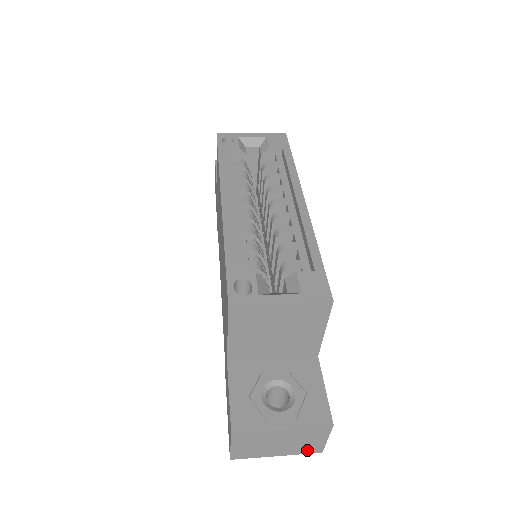
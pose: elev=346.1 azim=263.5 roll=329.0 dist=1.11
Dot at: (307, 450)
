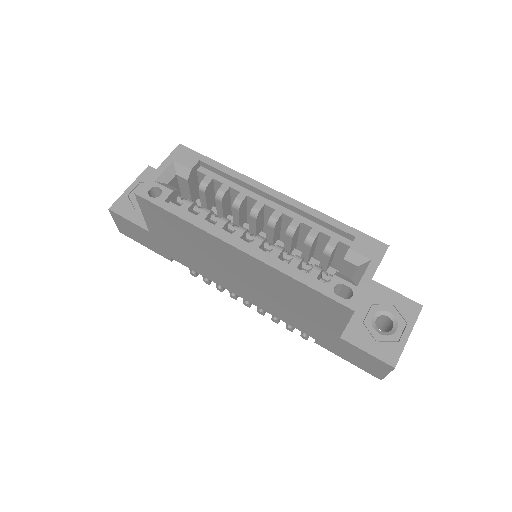
Dot at: occluded
